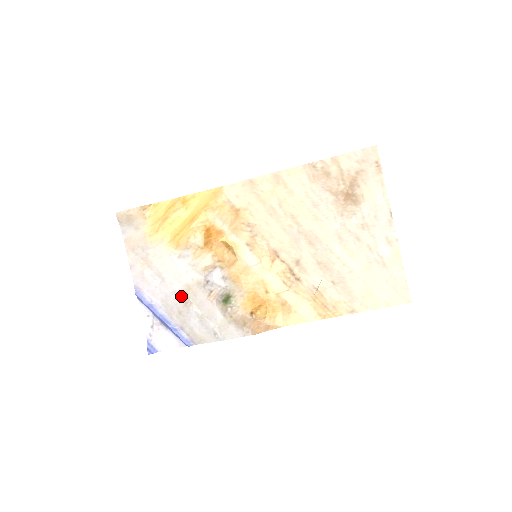
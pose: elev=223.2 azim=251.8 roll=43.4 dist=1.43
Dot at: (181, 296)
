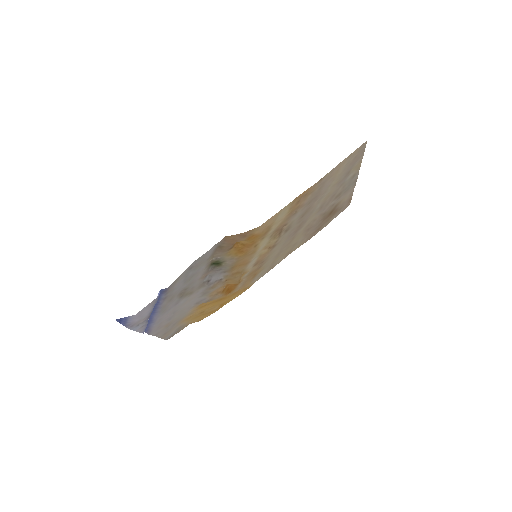
Dot at: (181, 298)
